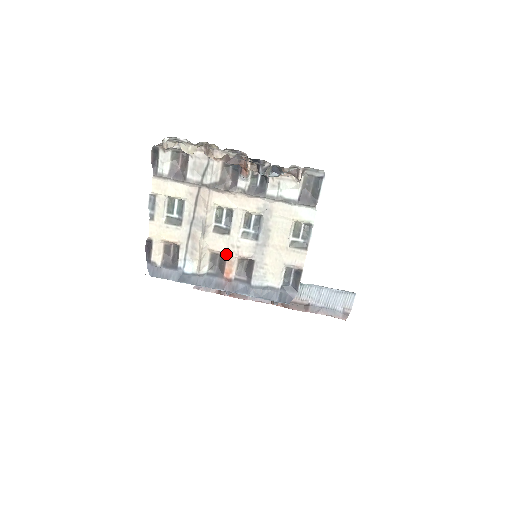
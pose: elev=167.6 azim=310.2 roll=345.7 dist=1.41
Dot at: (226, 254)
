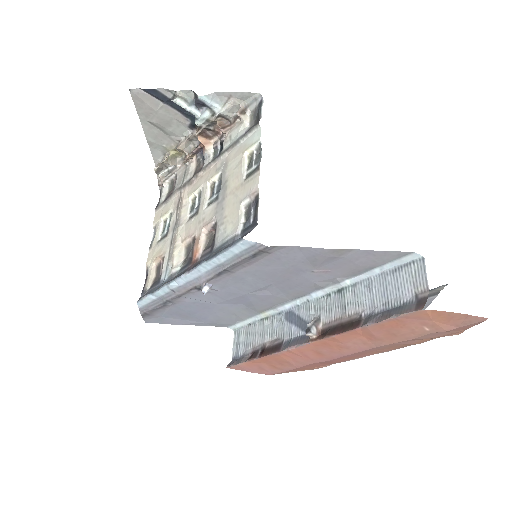
Dot at: (195, 235)
